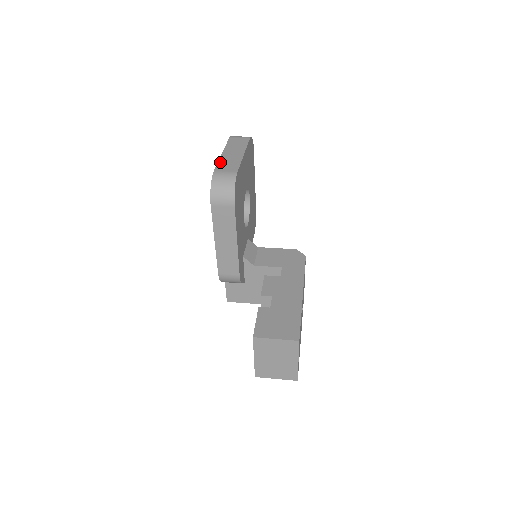
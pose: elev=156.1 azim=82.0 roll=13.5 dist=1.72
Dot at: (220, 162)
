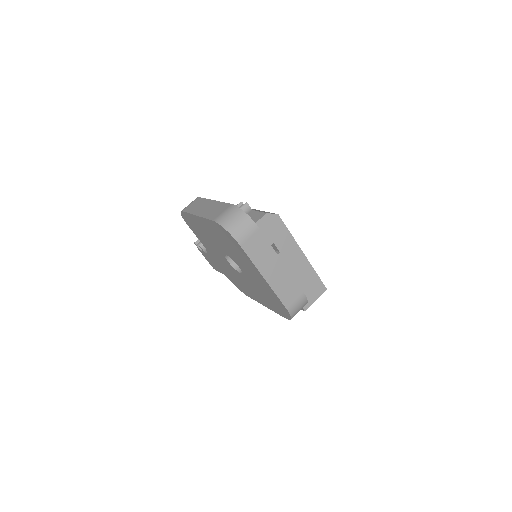
Dot at: (279, 294)
